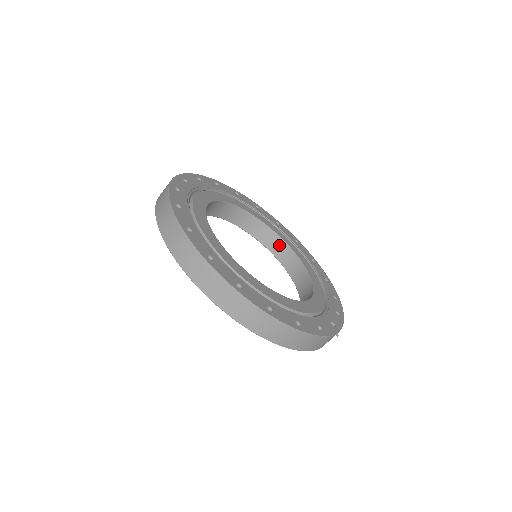
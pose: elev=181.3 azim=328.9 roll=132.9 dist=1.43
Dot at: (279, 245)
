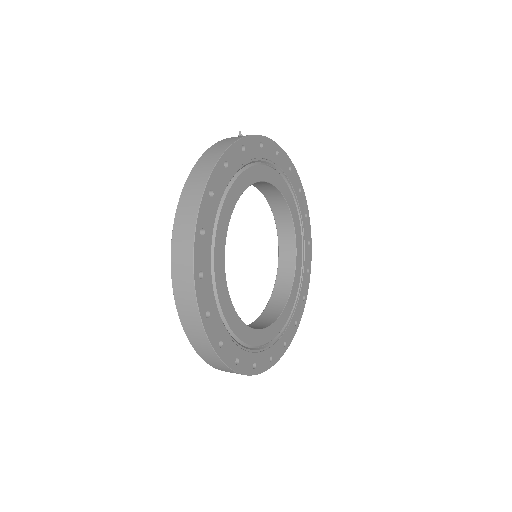
Dot at: (289, 241)
